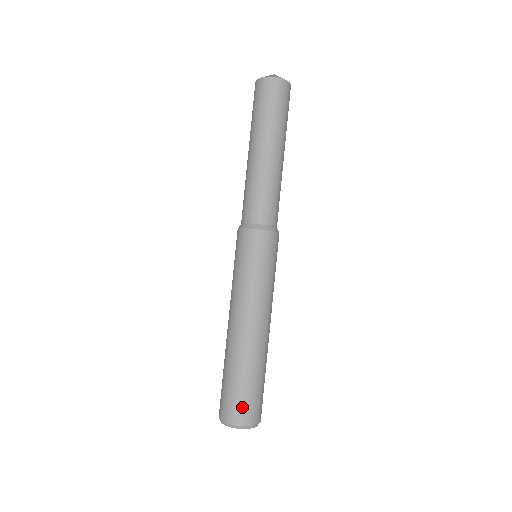
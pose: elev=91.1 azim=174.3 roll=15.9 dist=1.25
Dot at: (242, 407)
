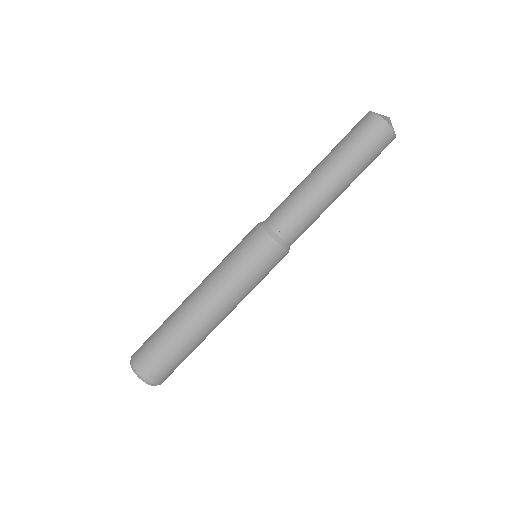
Dot at: (143, 350)
